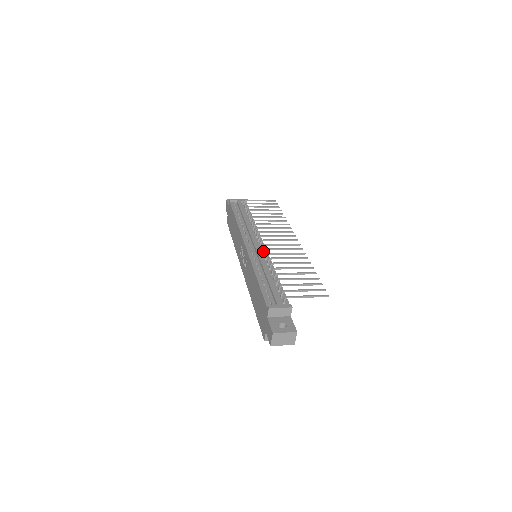
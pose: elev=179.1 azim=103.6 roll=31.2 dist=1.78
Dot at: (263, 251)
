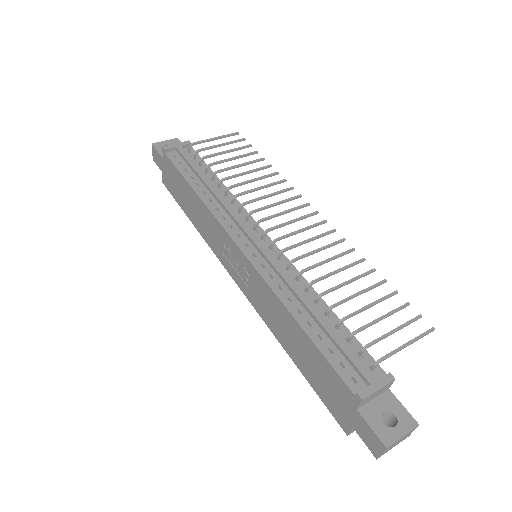
Dot at: (277, 255)
